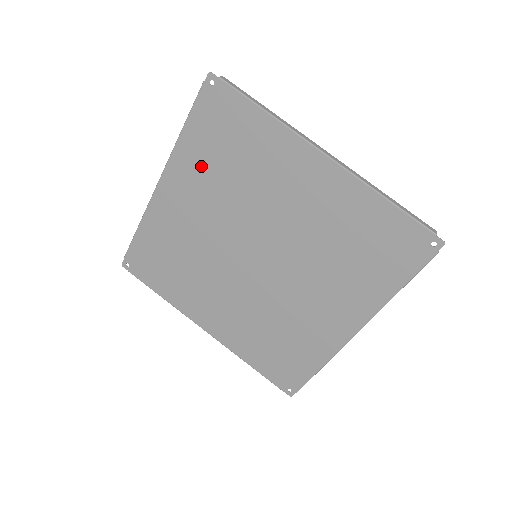
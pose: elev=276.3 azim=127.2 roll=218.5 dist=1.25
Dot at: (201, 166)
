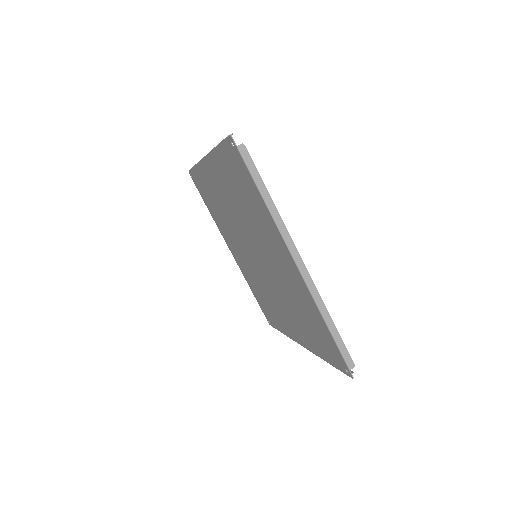
Dot at: (227, 180)
